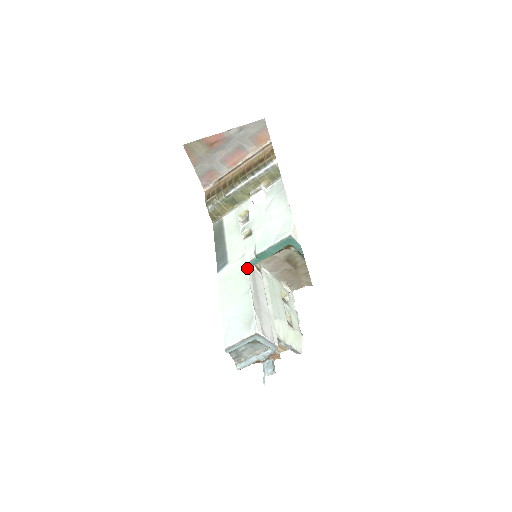
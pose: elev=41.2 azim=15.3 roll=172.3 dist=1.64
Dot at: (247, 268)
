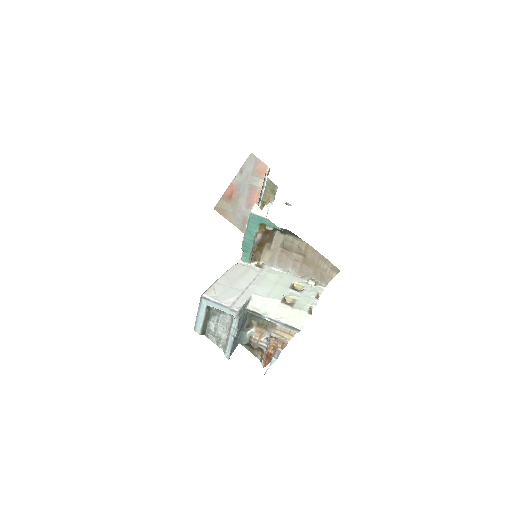
Dot at: (236, 264)
